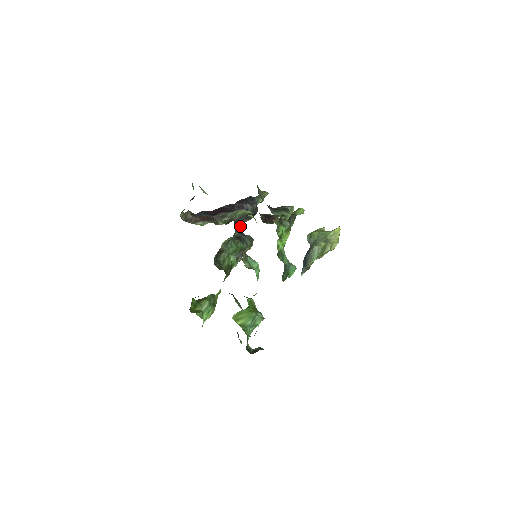
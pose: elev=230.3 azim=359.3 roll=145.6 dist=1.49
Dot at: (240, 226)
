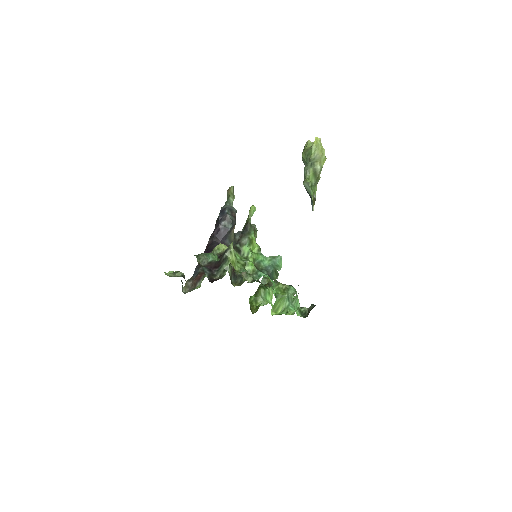
Dot at: (233, 236)
